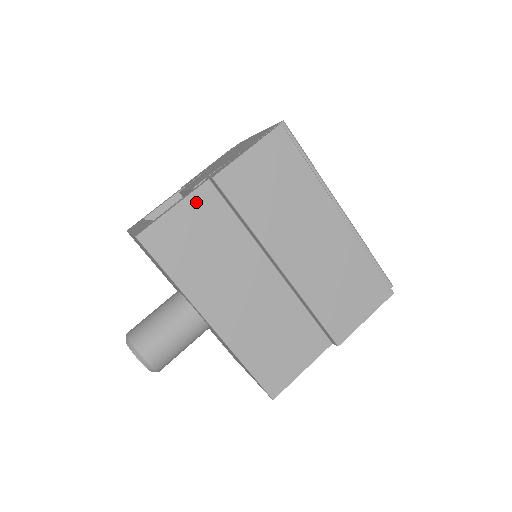
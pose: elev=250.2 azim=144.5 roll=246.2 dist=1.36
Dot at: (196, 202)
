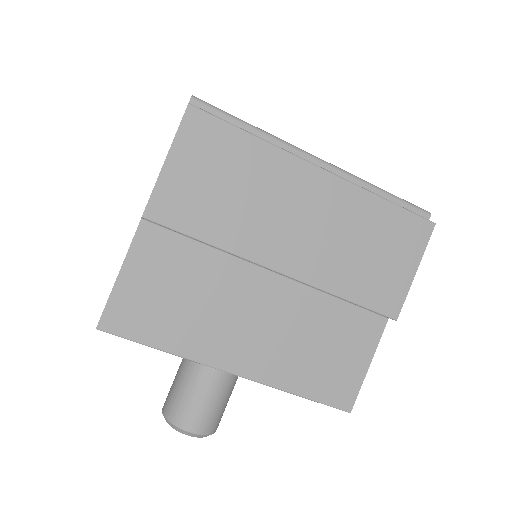
Dot at: (142, 252)
